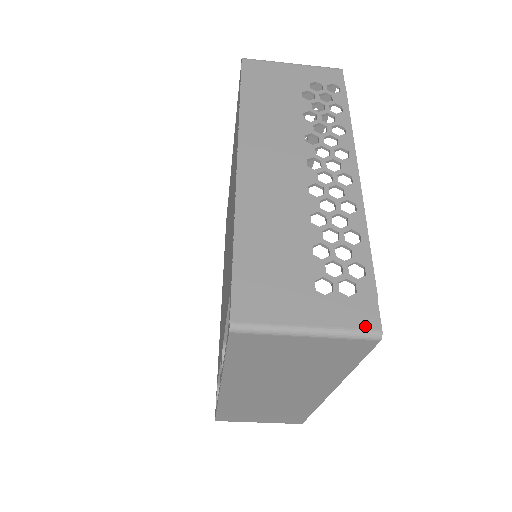
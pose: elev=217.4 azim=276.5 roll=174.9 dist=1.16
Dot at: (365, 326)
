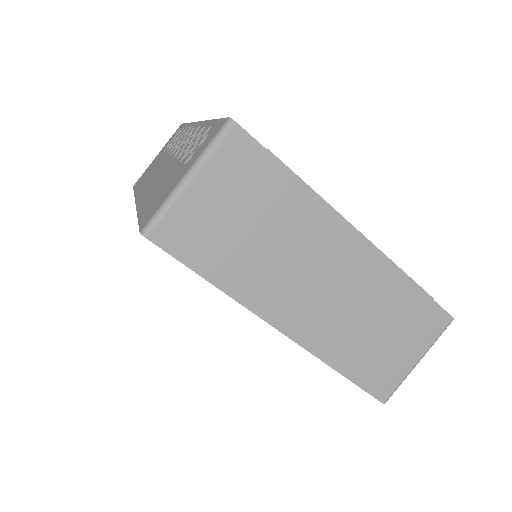
Dot at: (218, 130)
